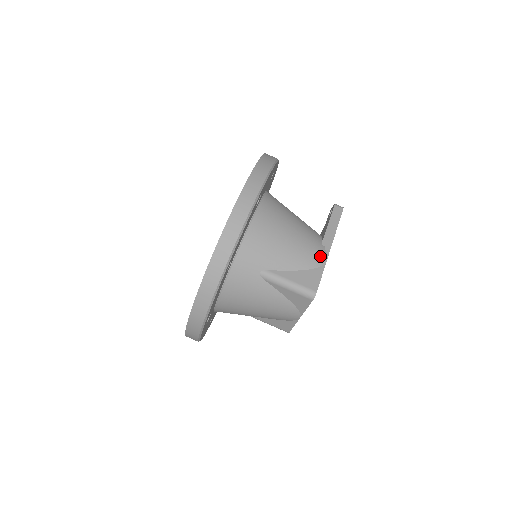
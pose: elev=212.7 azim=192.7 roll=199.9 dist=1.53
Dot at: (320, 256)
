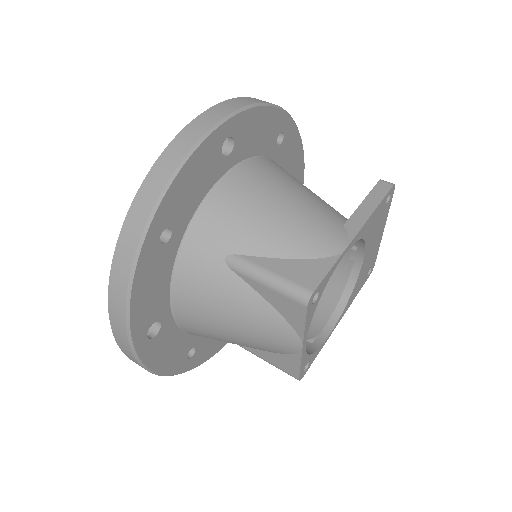
Dot at: (334, 241)
